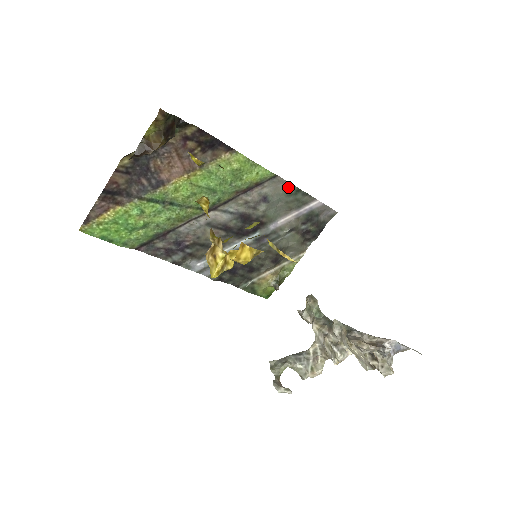
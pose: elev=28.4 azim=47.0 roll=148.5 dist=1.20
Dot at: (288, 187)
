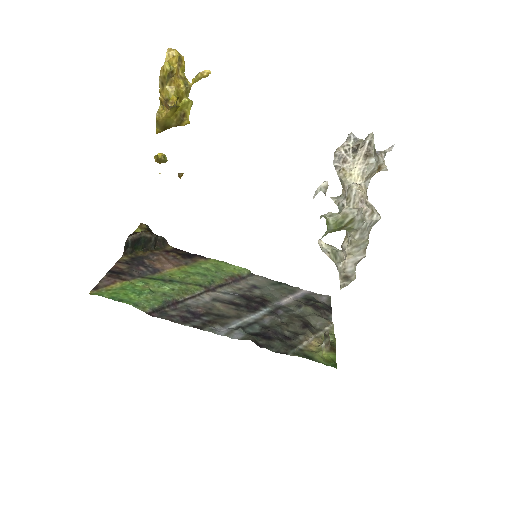
Dot at: (269, 281)
